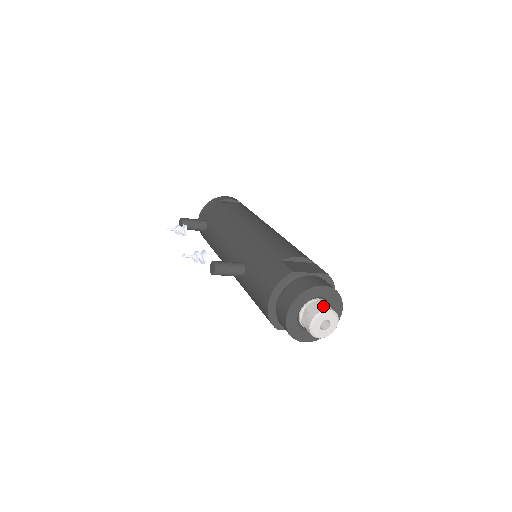
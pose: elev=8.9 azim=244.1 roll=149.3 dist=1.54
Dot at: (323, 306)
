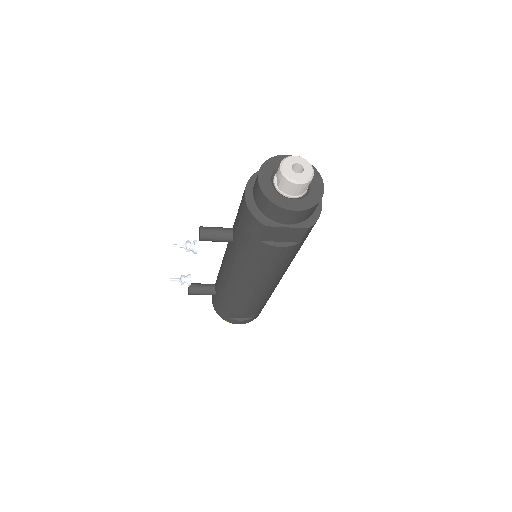
Dot at: occluded
